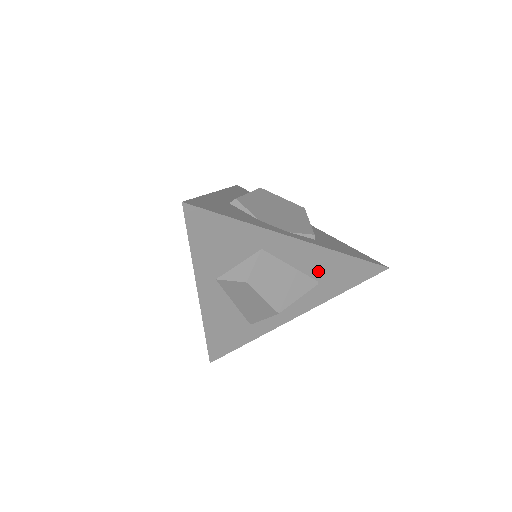
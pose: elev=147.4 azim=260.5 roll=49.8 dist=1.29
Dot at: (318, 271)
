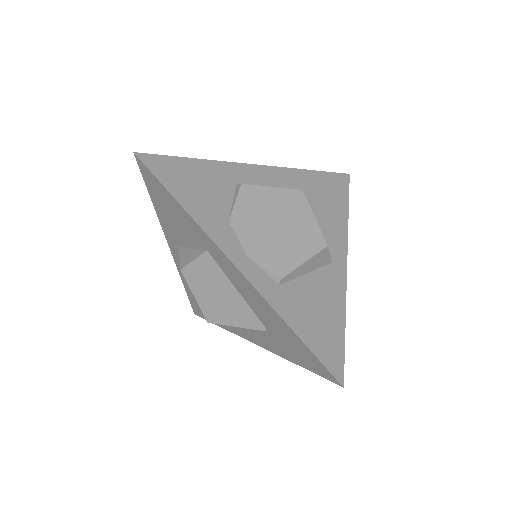
Dot at: (265, 318)
